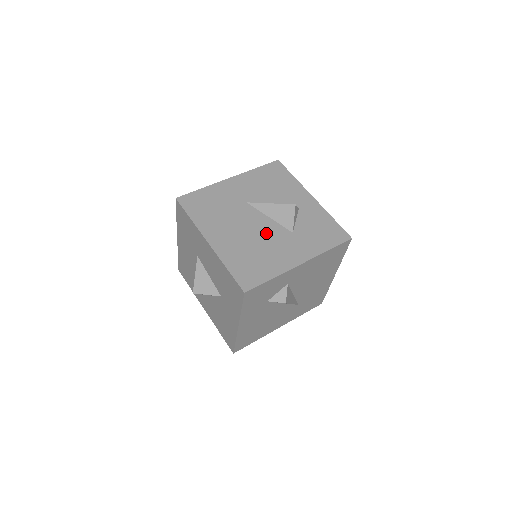
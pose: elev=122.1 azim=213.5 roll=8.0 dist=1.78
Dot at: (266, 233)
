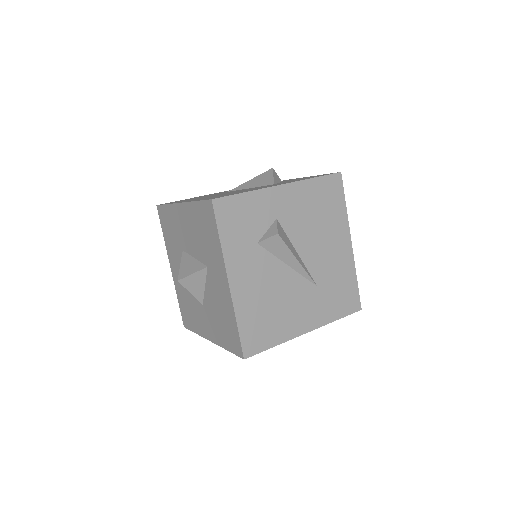
Dot at: occluded
